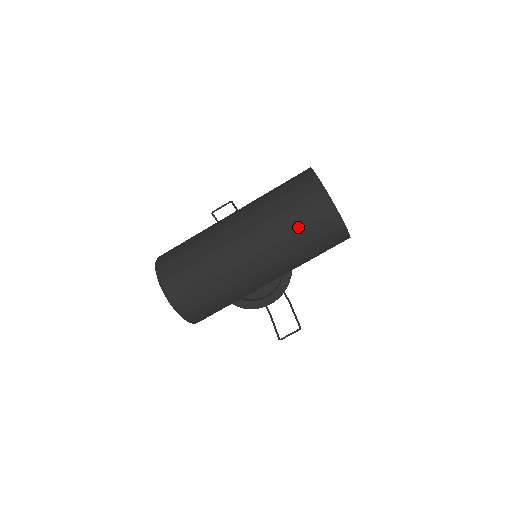
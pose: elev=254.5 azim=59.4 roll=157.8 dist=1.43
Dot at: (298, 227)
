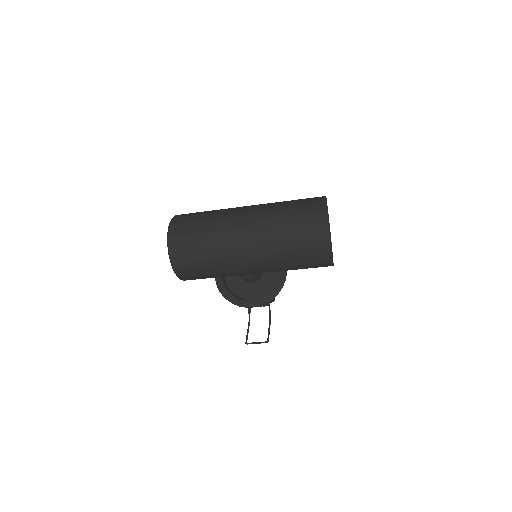
Dot at: (293, 233)
